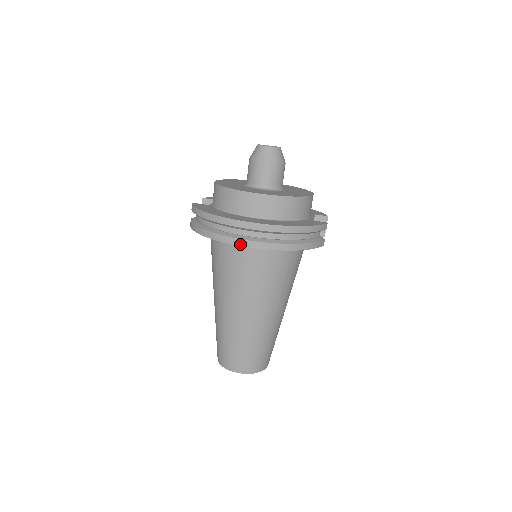
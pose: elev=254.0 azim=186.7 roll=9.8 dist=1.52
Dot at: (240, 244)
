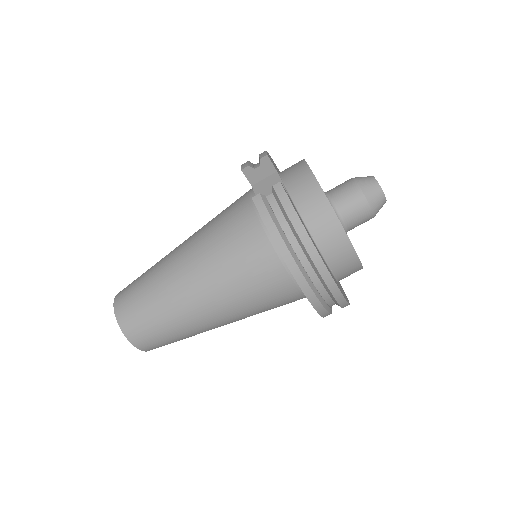
Dot at: (310, 298)
